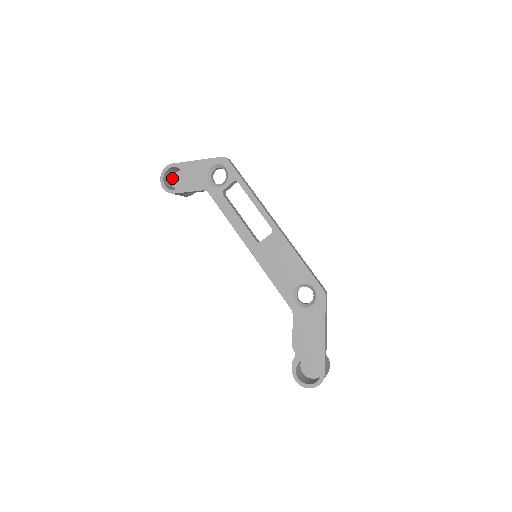
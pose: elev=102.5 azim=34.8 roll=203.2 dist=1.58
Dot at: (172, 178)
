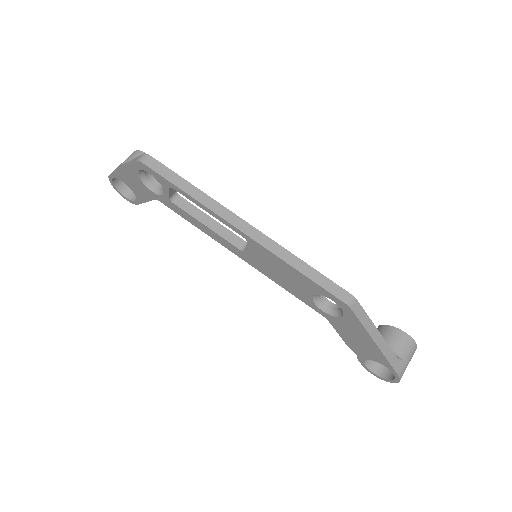
Dot at: occluded
